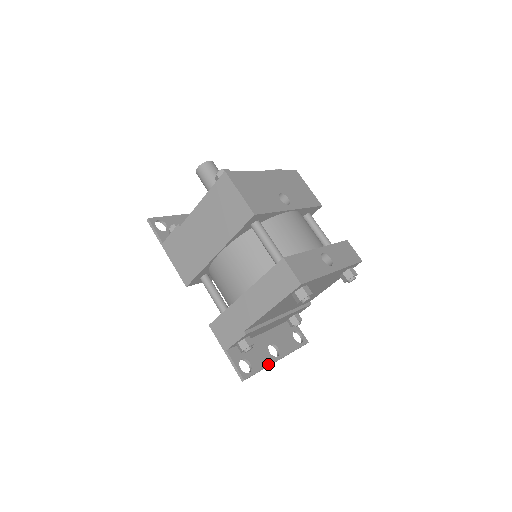
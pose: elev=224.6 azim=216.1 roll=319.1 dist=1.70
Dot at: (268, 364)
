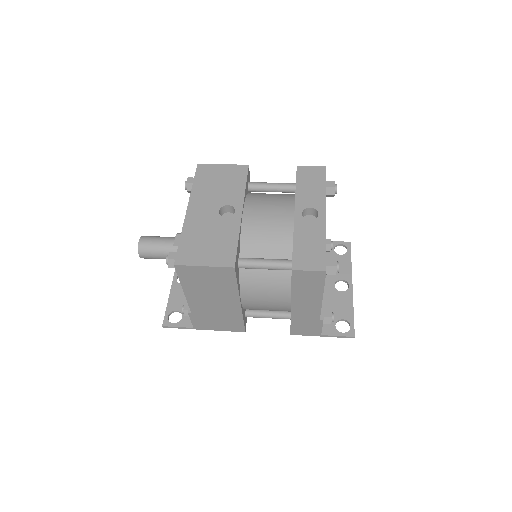
Dot at: (351, 301)
